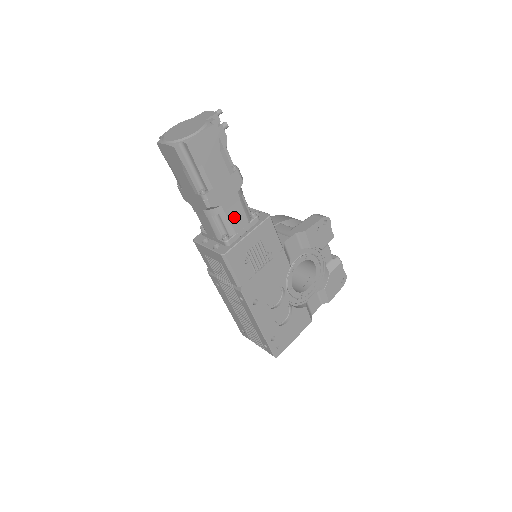
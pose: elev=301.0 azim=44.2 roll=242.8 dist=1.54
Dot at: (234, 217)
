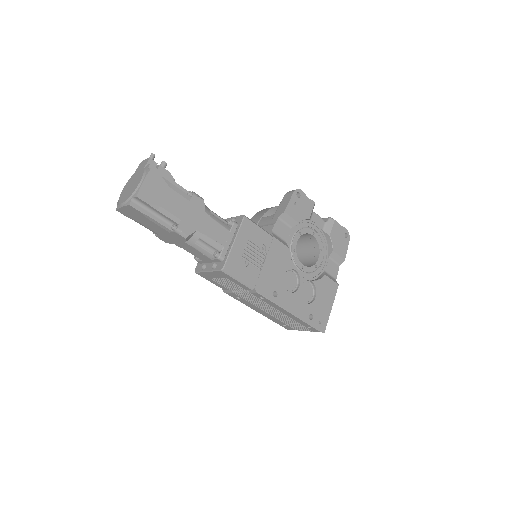
Dot at: (214, 234)
